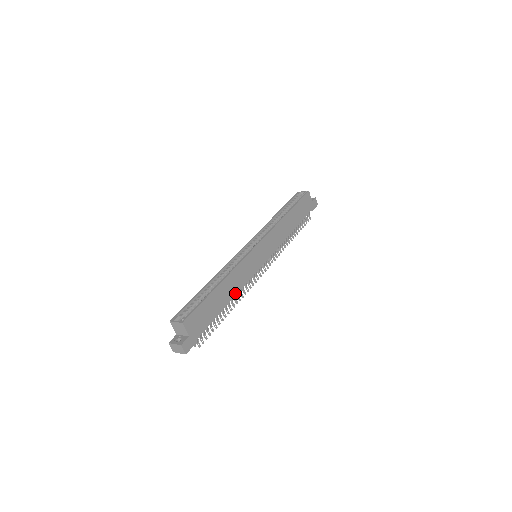
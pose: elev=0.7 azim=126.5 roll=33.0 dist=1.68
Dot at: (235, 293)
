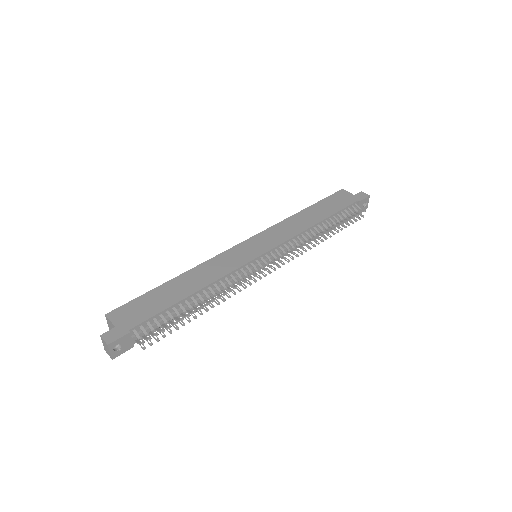
Dot at: (205, 284)
